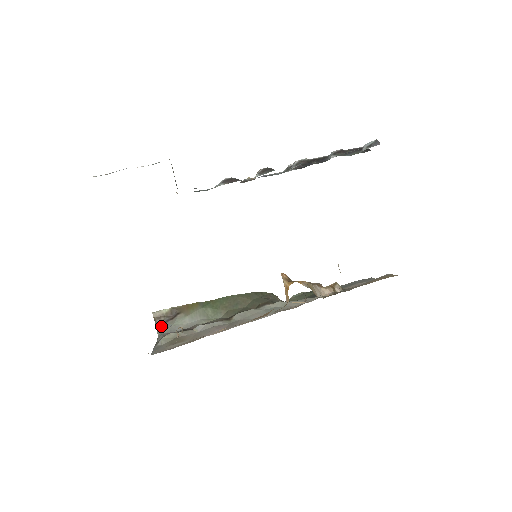
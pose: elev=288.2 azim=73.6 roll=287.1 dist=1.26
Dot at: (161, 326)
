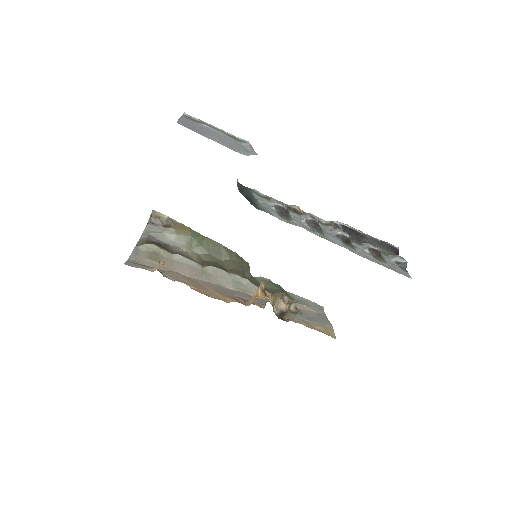
Dot at: (152, 225)
